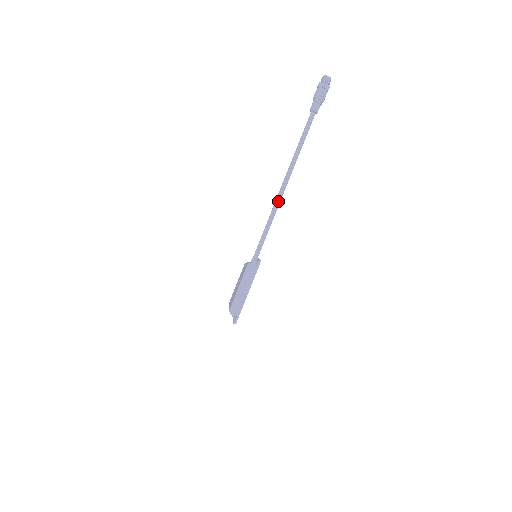
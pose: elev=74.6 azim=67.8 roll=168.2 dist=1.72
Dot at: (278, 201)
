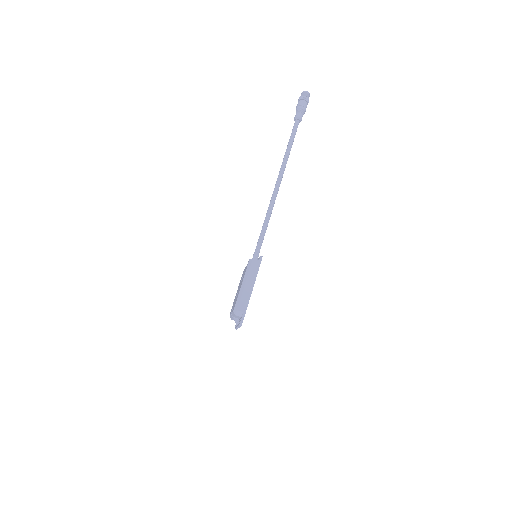
Dot at: (274, 198)
